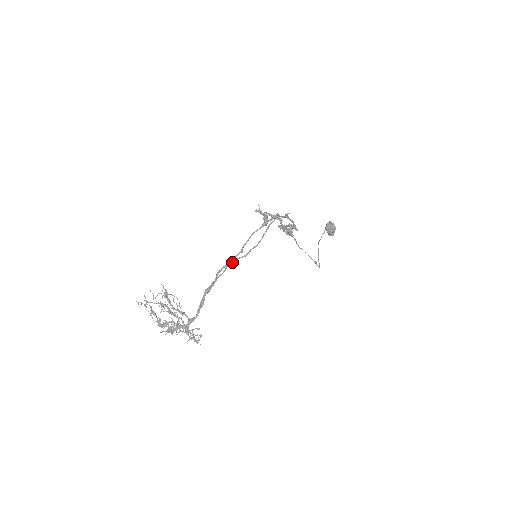
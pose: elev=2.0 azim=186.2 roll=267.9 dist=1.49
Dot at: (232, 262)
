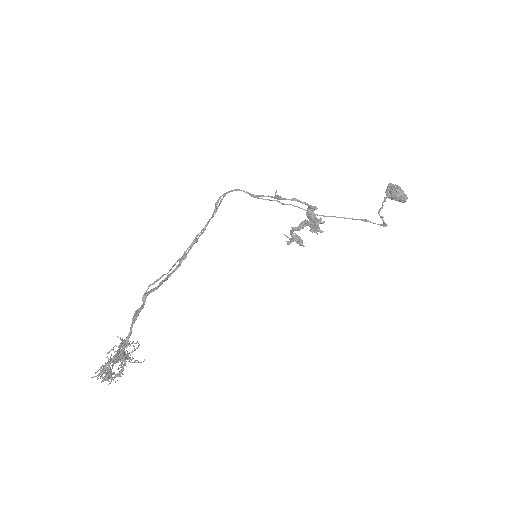
Dot at: (182, 256)
